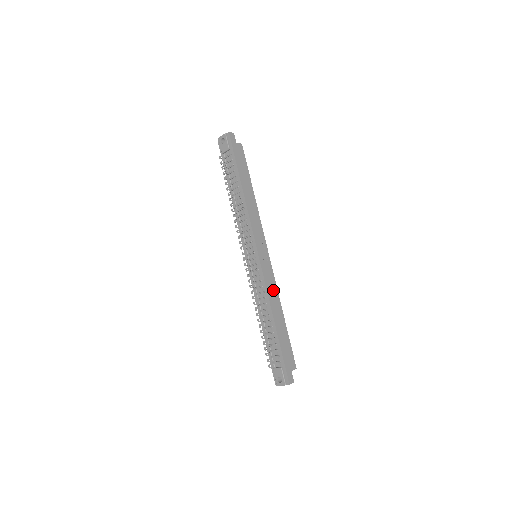
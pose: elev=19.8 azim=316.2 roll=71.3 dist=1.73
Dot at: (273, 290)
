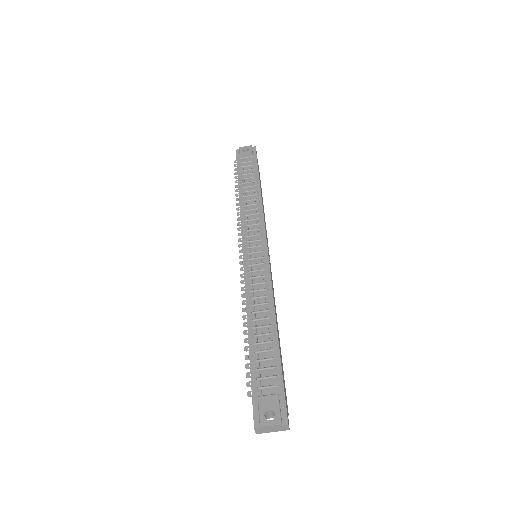
Dot at: occluded
